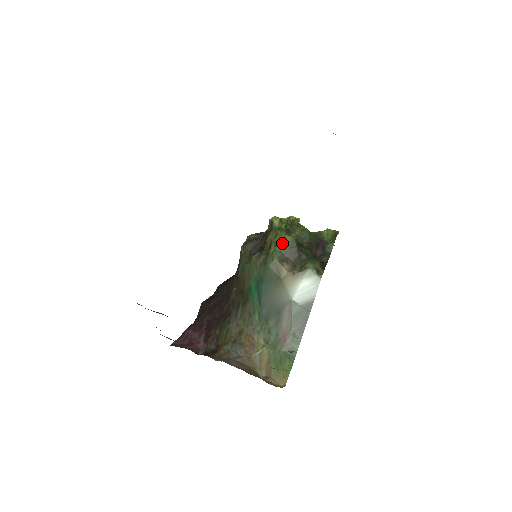
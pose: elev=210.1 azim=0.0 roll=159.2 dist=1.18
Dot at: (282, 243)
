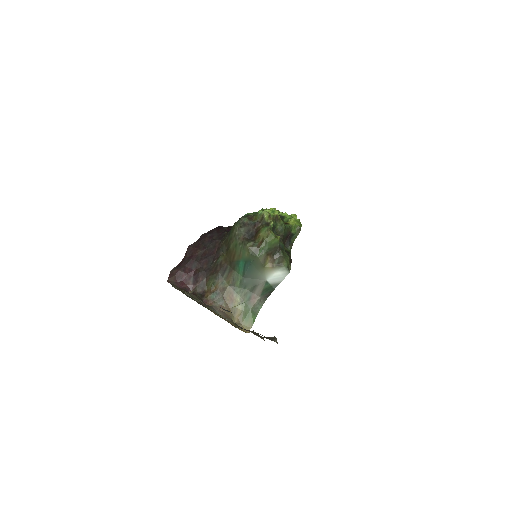
Dot at: (271, 243)
